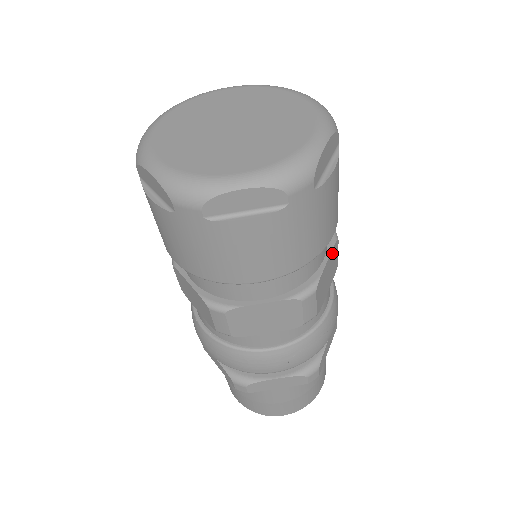
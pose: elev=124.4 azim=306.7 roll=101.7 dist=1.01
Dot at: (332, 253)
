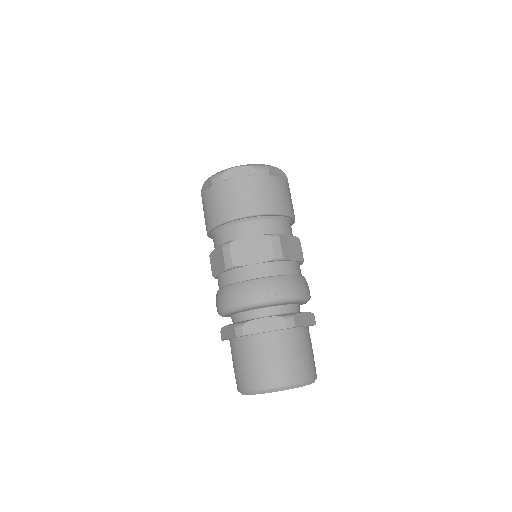
Dot at: (294, 239)
